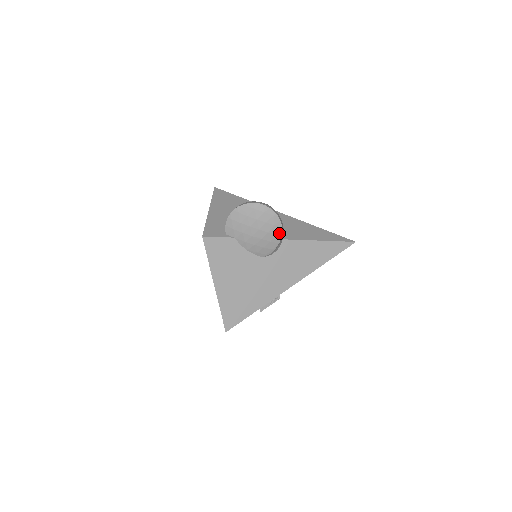
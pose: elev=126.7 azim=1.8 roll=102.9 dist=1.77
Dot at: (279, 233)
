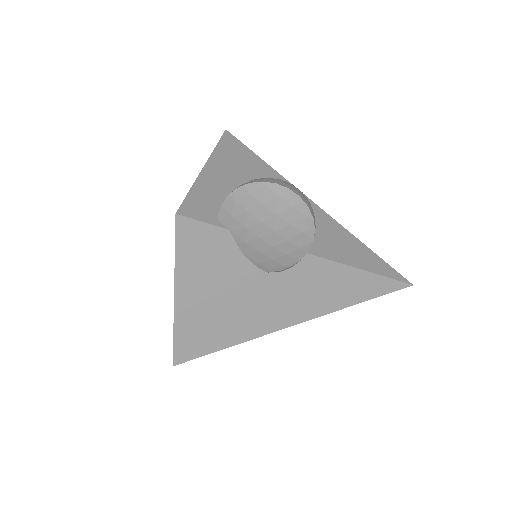
Dot at: (305, 246)
